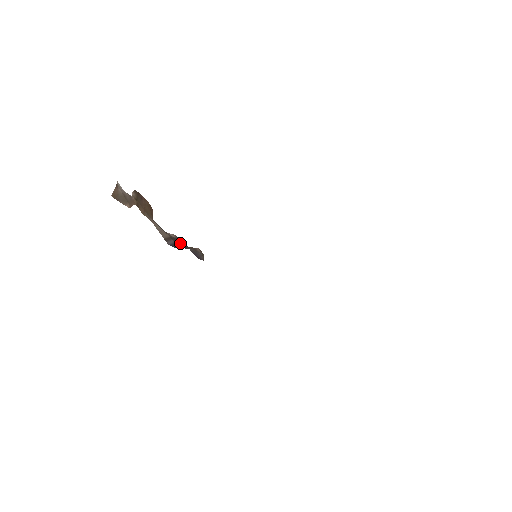
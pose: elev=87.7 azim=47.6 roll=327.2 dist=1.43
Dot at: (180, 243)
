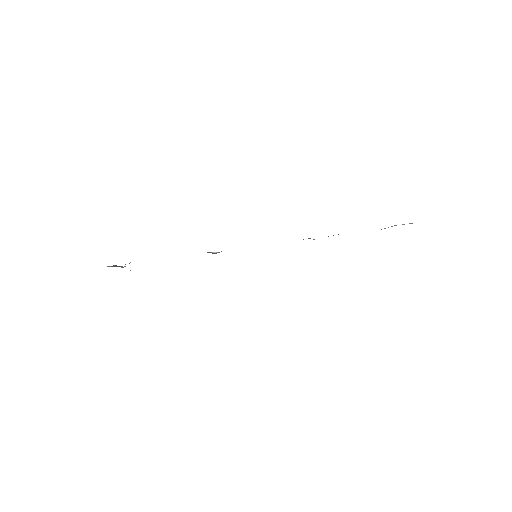
Dot at: occluded
